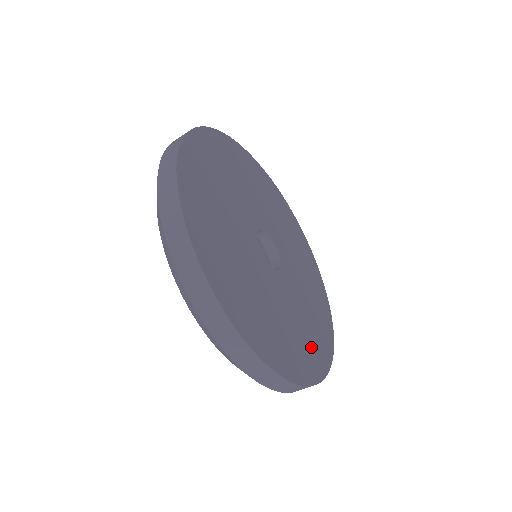
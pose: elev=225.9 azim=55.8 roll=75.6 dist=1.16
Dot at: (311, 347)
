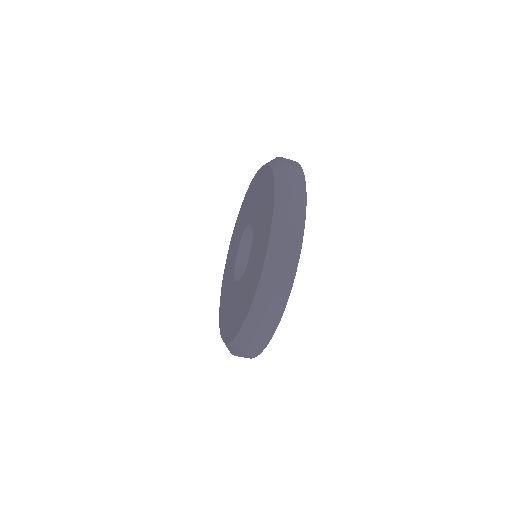
Dot at: occluded
